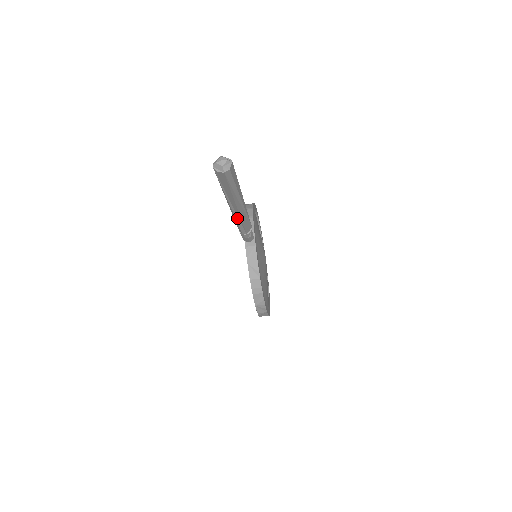
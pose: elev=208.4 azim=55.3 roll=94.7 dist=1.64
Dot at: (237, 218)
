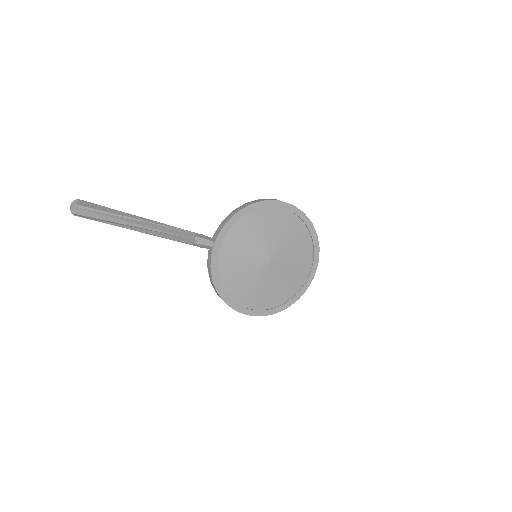
Dot at: occluded
